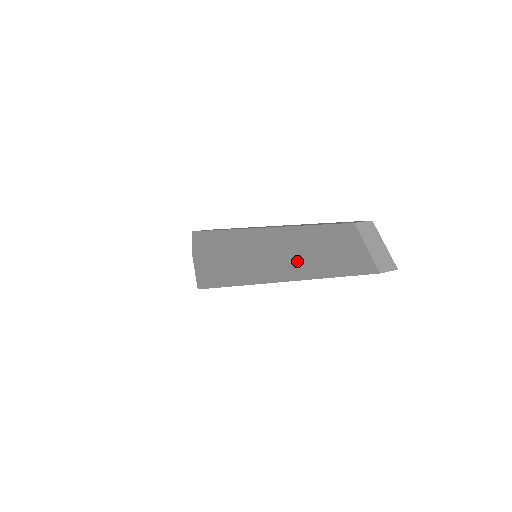
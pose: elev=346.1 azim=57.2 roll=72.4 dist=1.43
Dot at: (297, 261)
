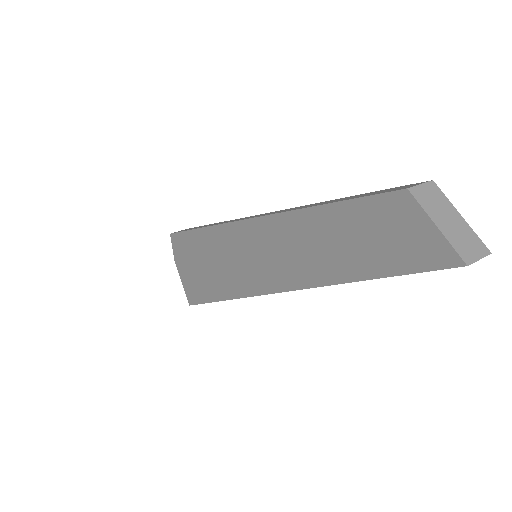
Dot at: (317, 258)
